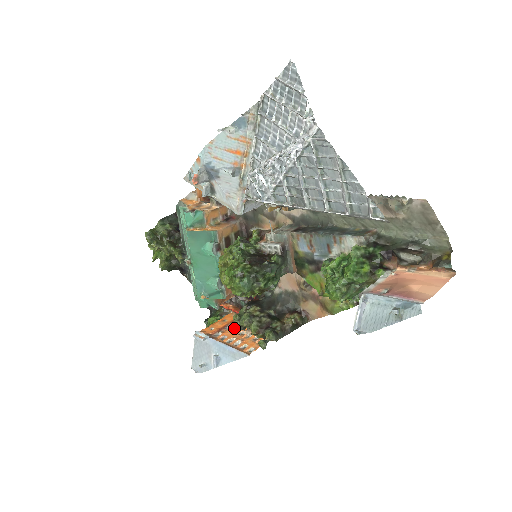
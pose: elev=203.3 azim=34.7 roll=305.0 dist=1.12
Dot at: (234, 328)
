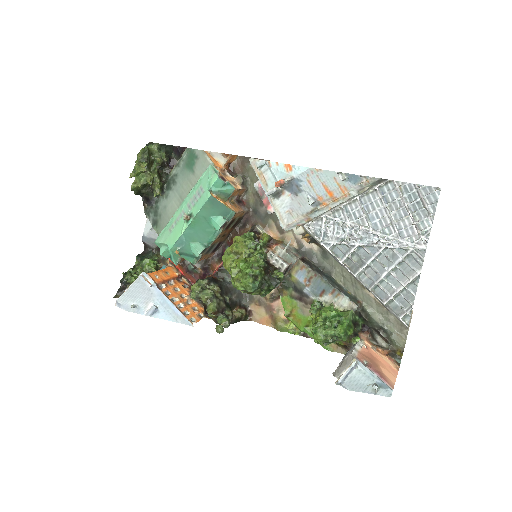
Dot at: (176, 286)
